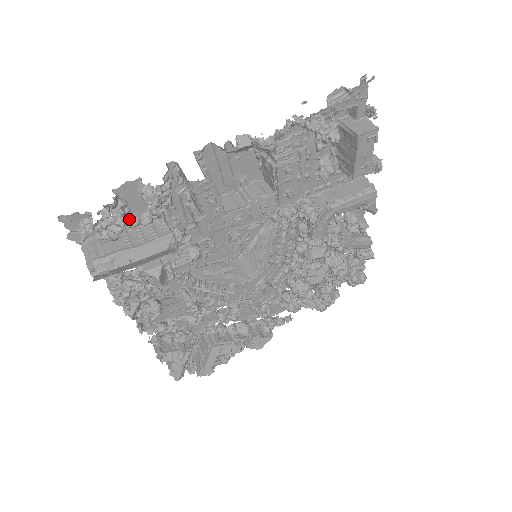
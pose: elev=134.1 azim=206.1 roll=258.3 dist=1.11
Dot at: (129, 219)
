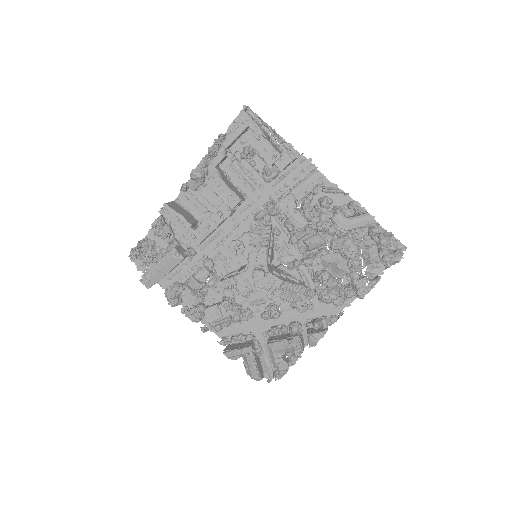
Dot at: (160, 251)
